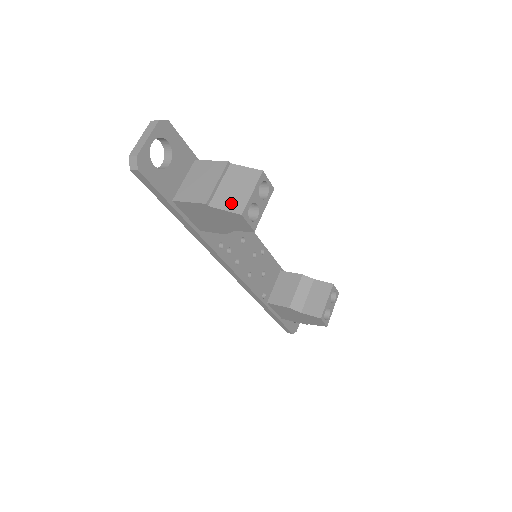
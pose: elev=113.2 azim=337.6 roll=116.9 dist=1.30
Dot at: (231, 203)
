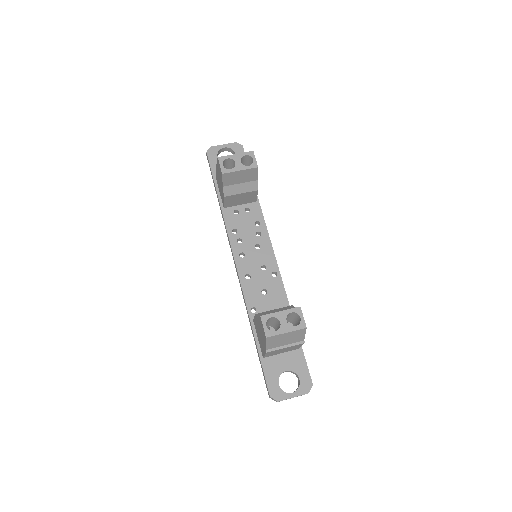
Dot at: occluded
